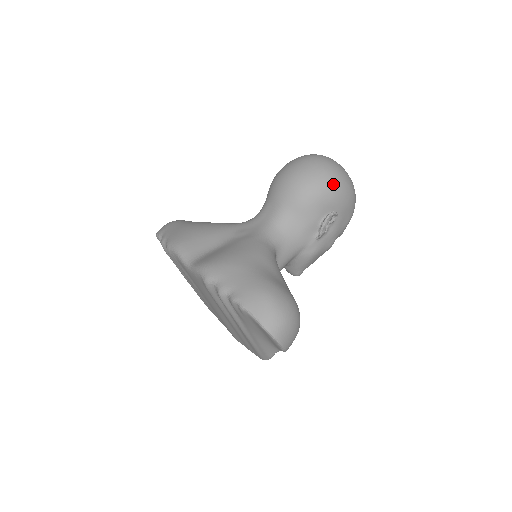
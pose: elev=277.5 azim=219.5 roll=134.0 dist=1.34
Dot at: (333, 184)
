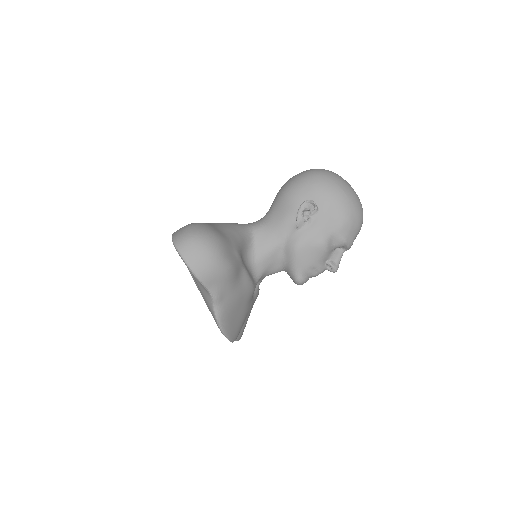
Dot at: (312, 178)
